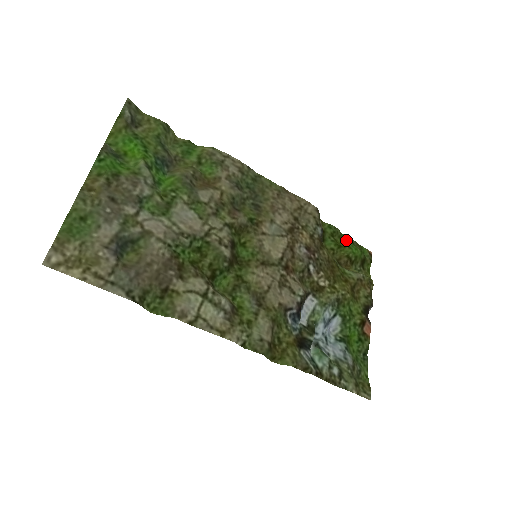
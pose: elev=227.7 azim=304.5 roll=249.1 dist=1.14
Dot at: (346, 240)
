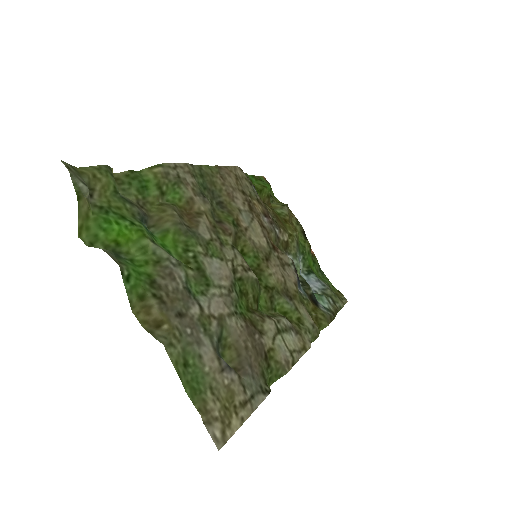
Dot at: (254, 180)
